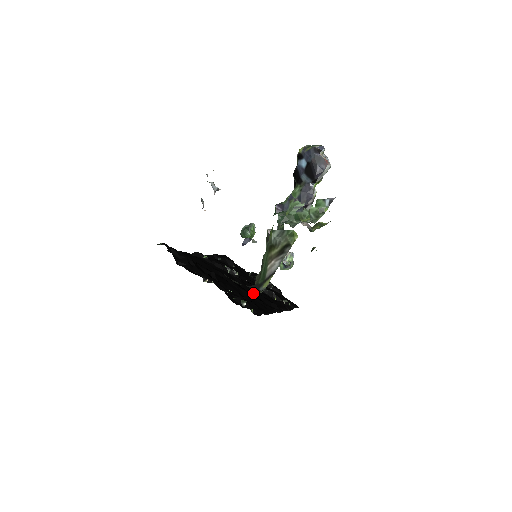
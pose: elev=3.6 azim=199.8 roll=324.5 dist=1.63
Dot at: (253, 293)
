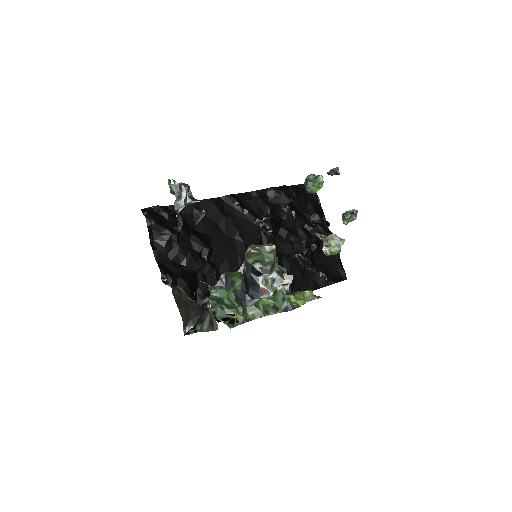
Dot at: (187, 327)
